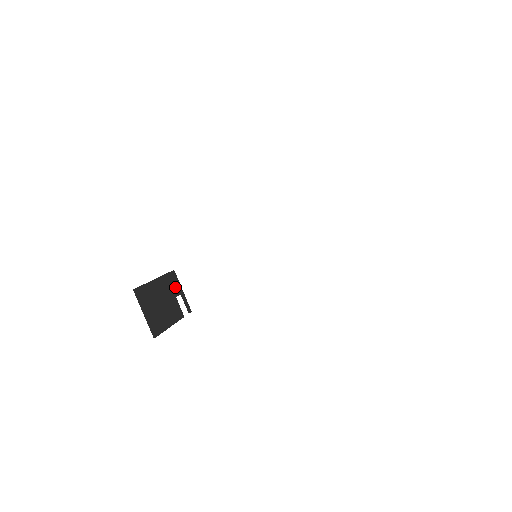
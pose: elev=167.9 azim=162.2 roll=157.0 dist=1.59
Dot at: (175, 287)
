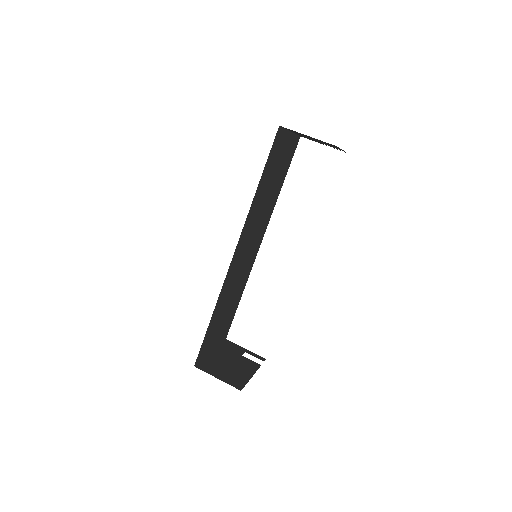
Dot at: (236, 349)
